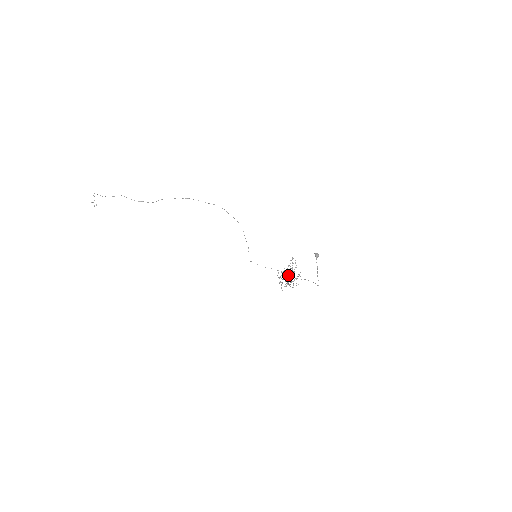
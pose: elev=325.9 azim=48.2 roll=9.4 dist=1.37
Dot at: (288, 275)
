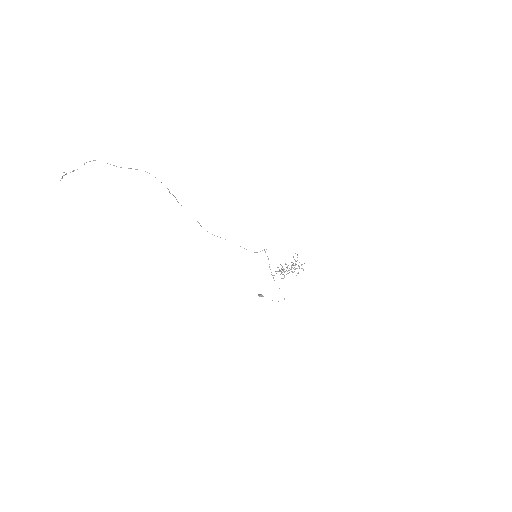
Dot at: (274, 280)
